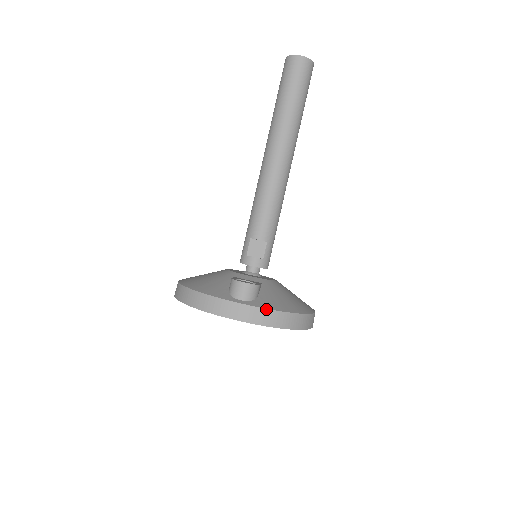
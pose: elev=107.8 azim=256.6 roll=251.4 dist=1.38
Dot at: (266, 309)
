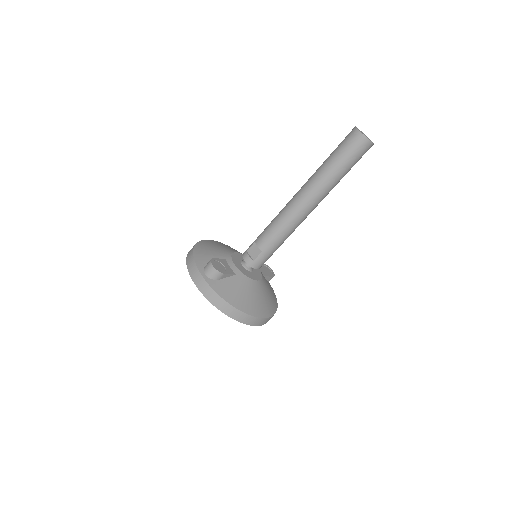
Dot at: (213, 290)
